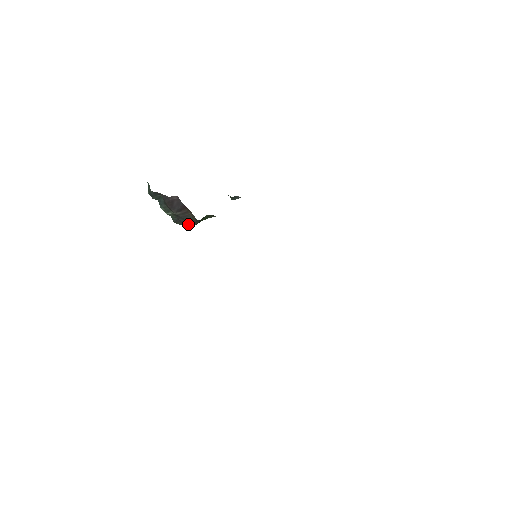
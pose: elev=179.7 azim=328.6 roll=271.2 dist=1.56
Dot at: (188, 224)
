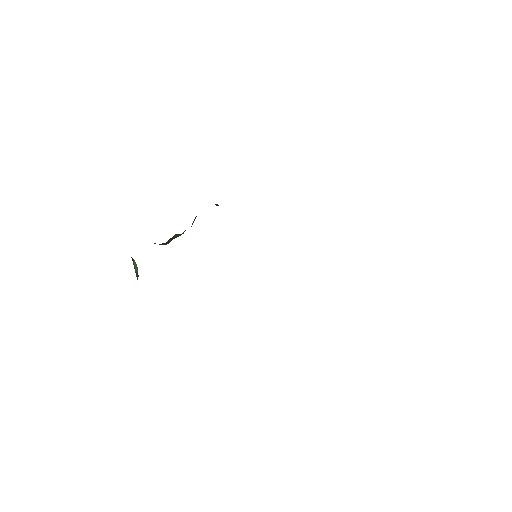
Dot at: (159, 244)
